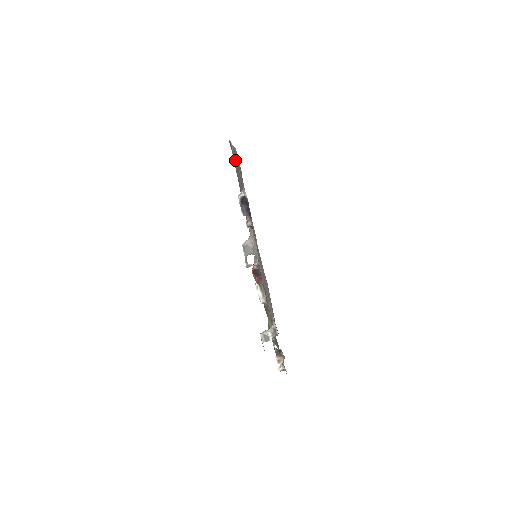
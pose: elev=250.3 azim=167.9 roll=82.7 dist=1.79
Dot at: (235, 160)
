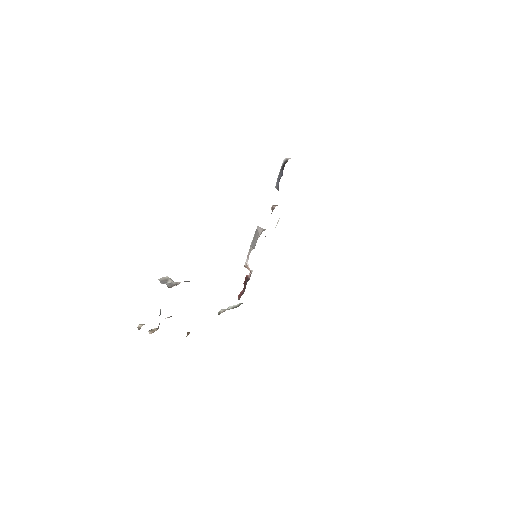
Dot at: occluded
